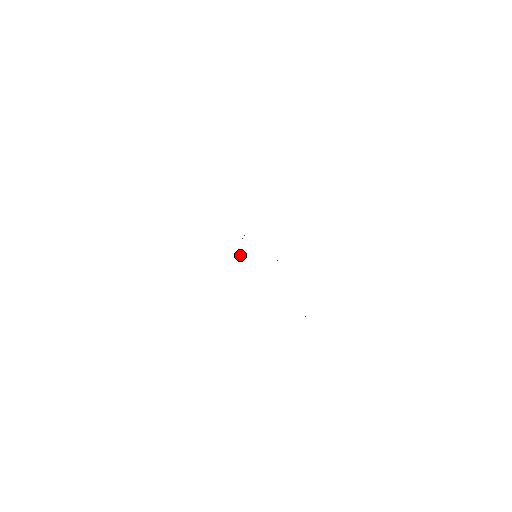
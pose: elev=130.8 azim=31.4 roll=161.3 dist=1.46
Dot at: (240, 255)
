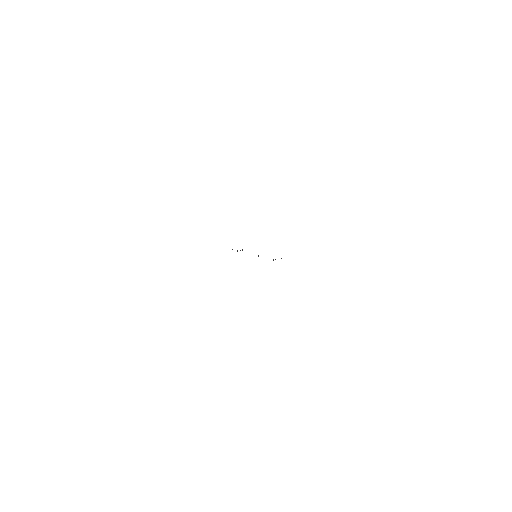
Dot at: (237, 251)
